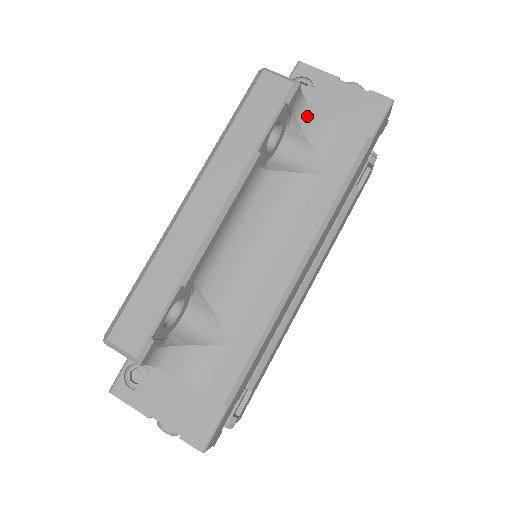
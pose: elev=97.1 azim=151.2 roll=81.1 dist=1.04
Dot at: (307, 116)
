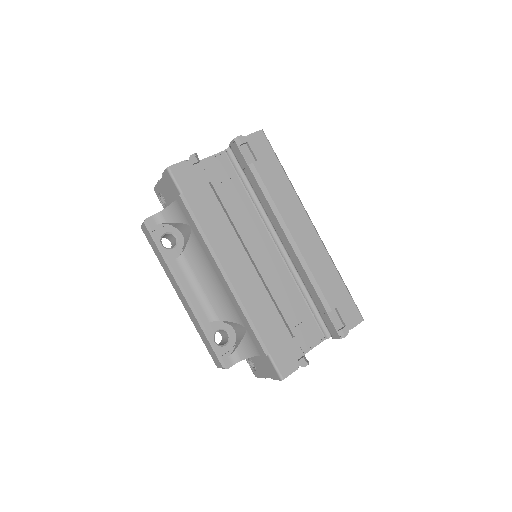
Dot at: (167, 216)
